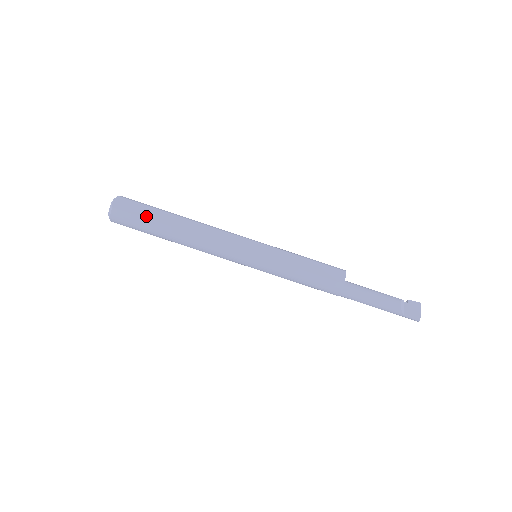
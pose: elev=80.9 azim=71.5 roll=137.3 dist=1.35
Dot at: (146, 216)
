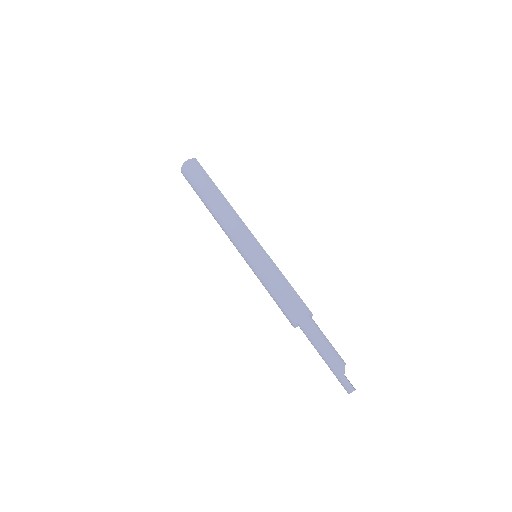
Dot at: (210, 178)
